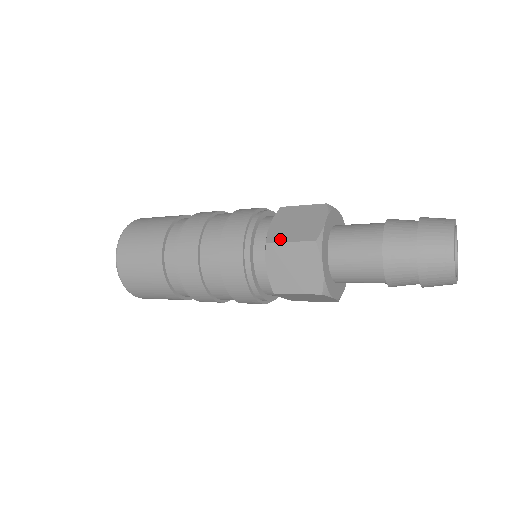
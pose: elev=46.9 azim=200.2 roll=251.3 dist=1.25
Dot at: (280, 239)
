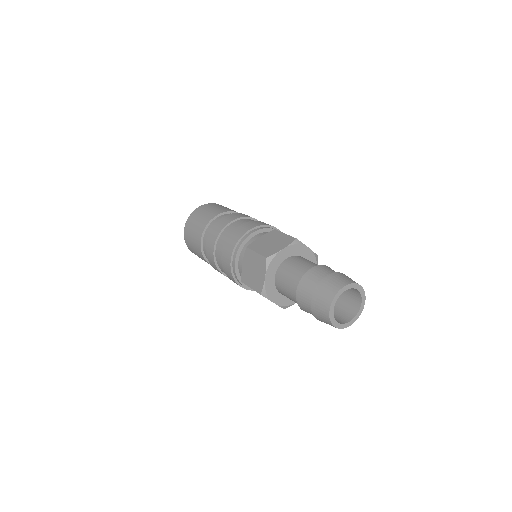
Dot at: occluded
